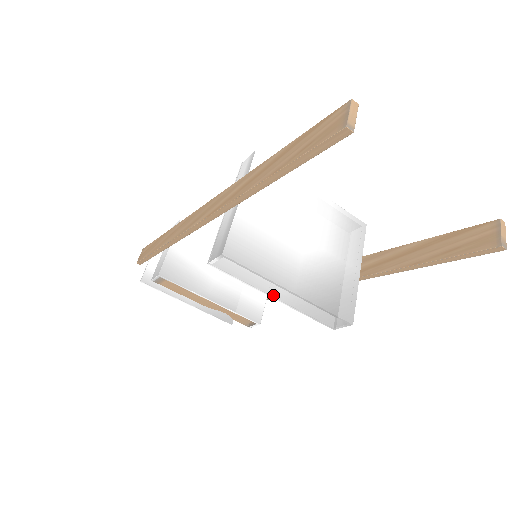
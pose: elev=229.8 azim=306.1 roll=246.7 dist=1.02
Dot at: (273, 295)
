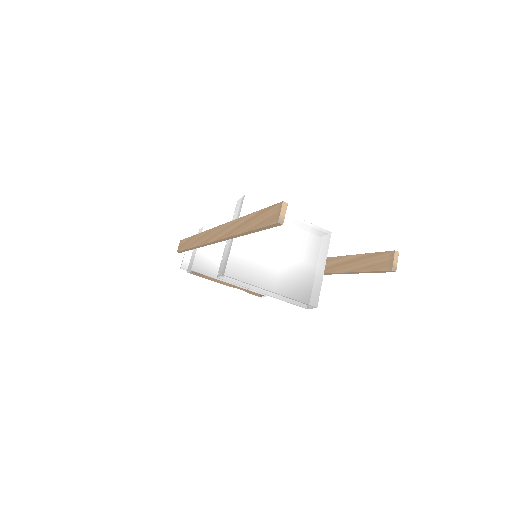
Dot at: (262, 292)
